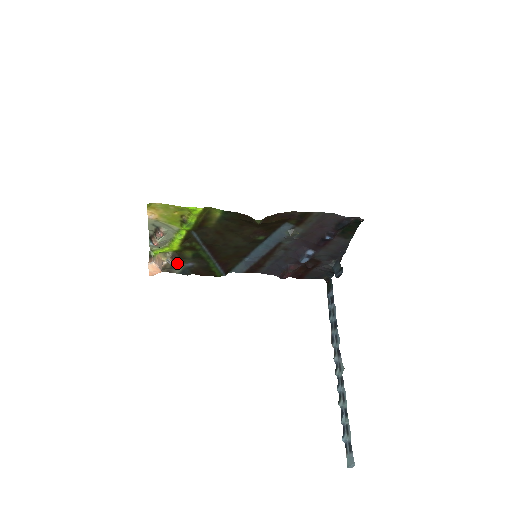
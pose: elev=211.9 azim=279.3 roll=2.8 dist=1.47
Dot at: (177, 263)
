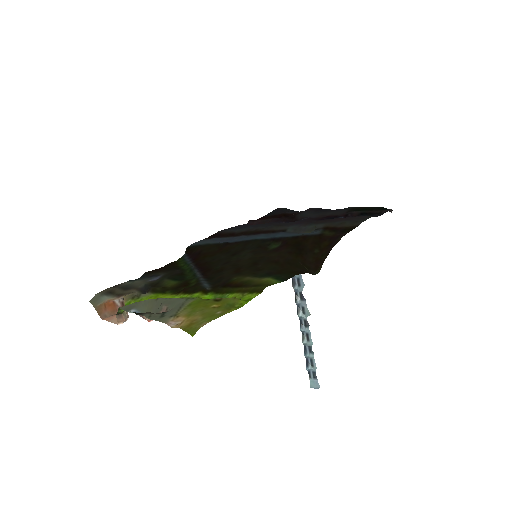
Dot at: (140, 286)
